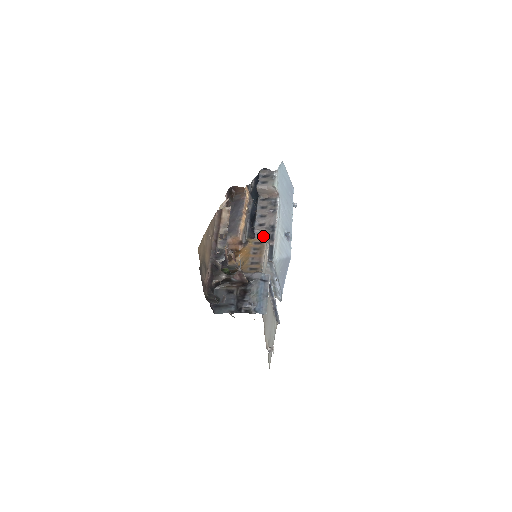
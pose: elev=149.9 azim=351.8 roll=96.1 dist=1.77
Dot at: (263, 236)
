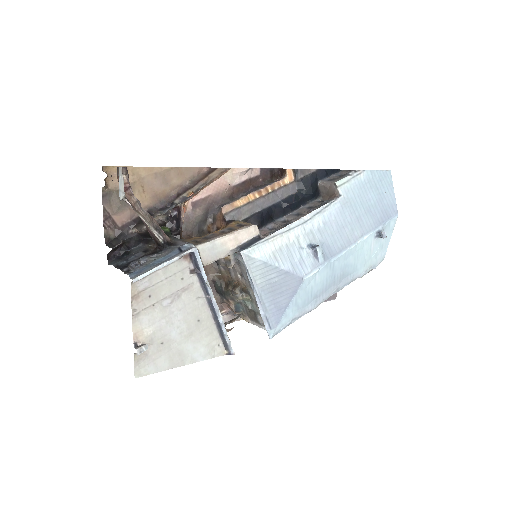
Dot at: (271, 230)
